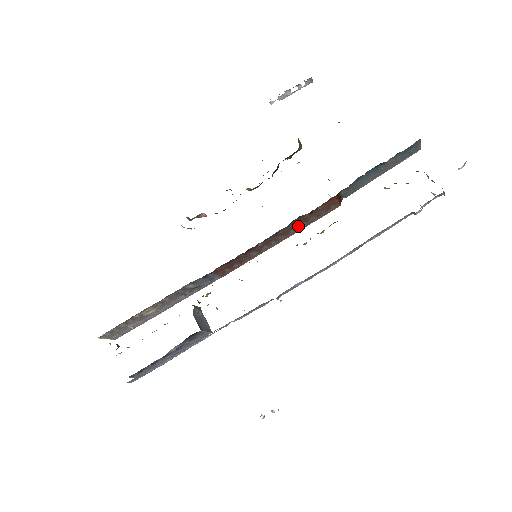
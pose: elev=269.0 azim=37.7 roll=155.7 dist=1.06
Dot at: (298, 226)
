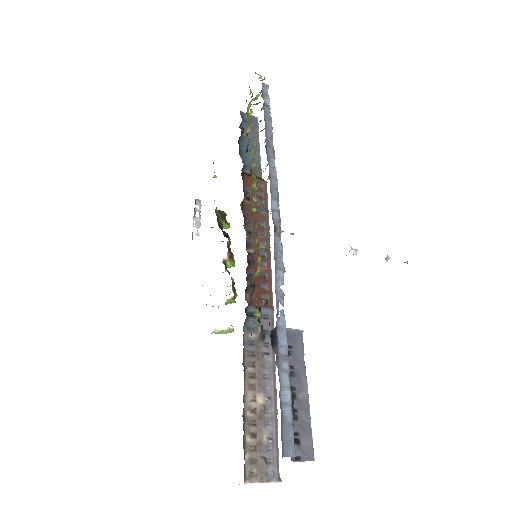
Dot at: (259, 217)
